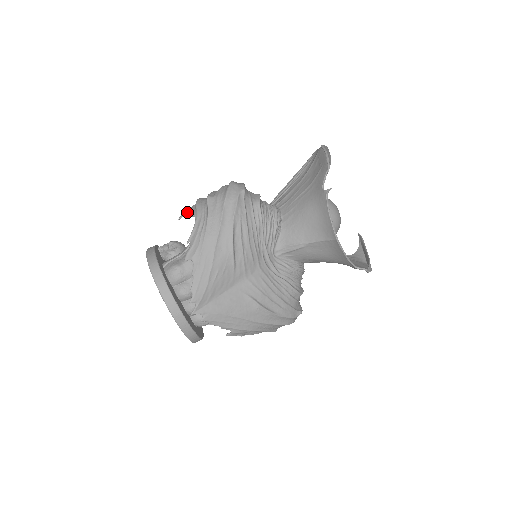
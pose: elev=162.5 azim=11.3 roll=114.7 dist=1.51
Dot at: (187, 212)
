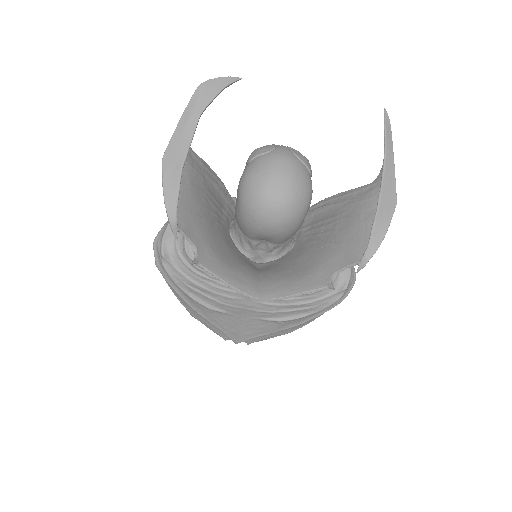
Dot at: occluded
